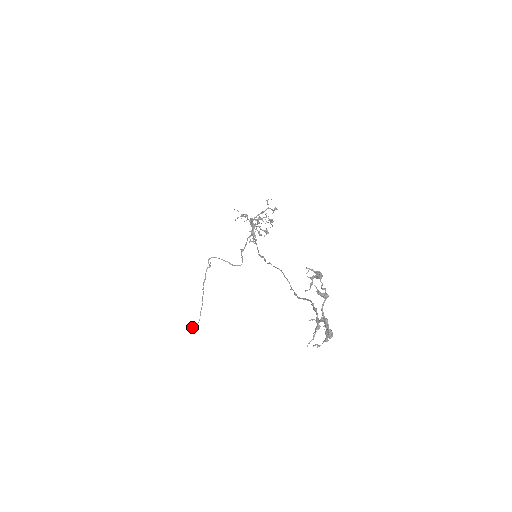
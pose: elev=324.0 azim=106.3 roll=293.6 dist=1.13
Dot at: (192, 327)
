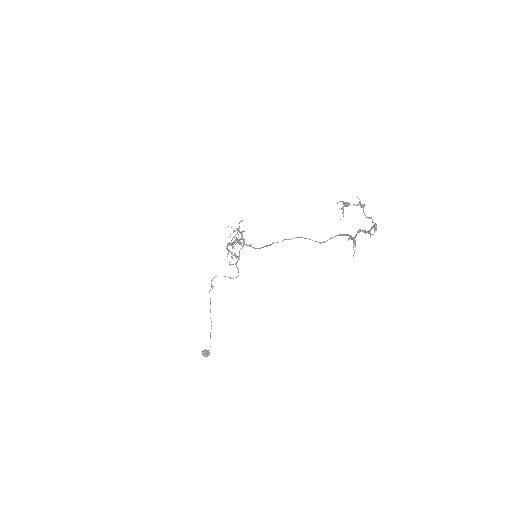
Dot at: (207, 352)
